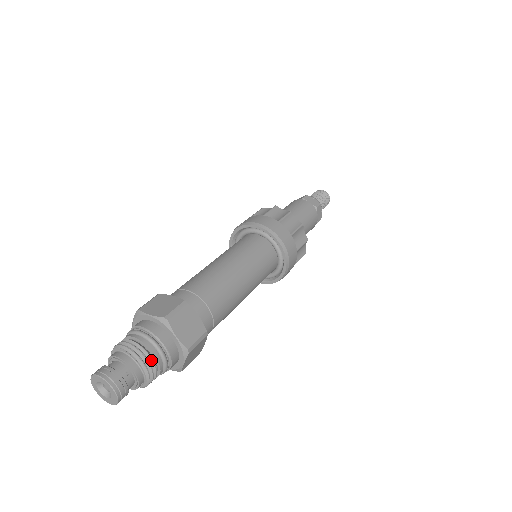
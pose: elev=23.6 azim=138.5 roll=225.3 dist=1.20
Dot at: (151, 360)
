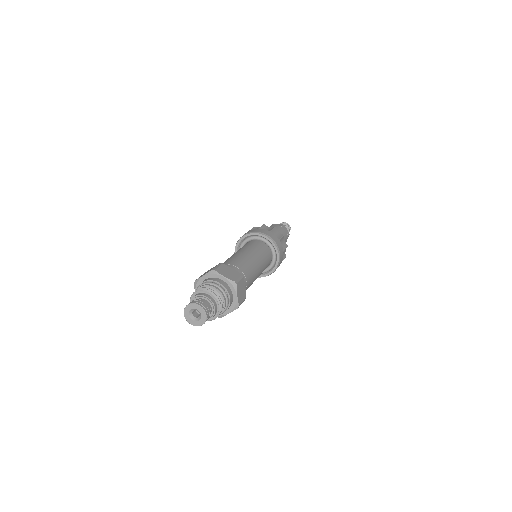
Dot at: (223, 305)
